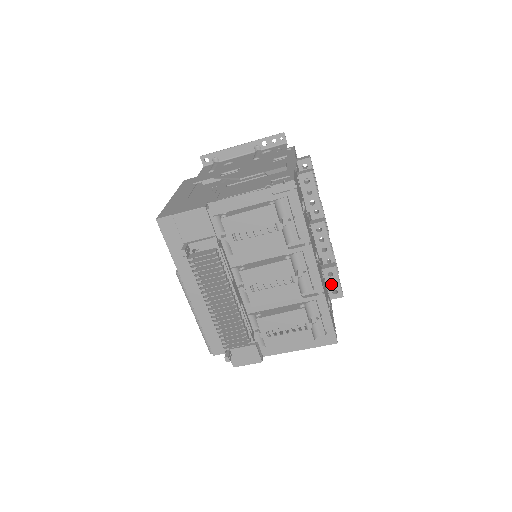
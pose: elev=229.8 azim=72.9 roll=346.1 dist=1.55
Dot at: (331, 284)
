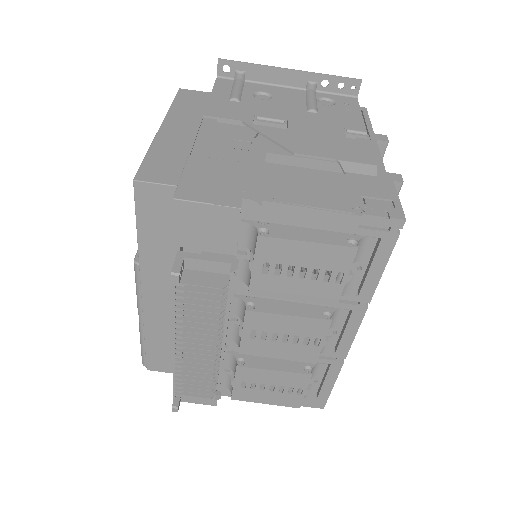
Dot at: occluded
